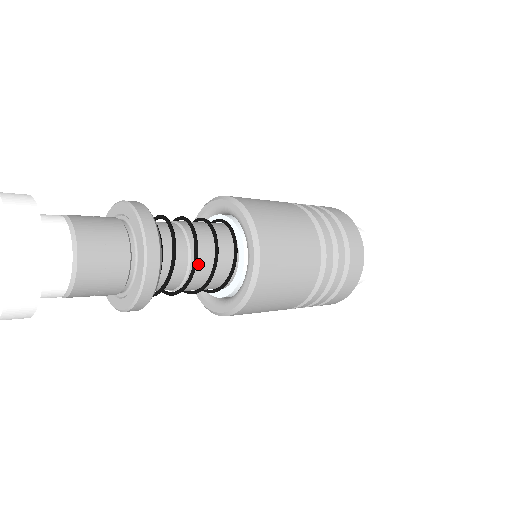
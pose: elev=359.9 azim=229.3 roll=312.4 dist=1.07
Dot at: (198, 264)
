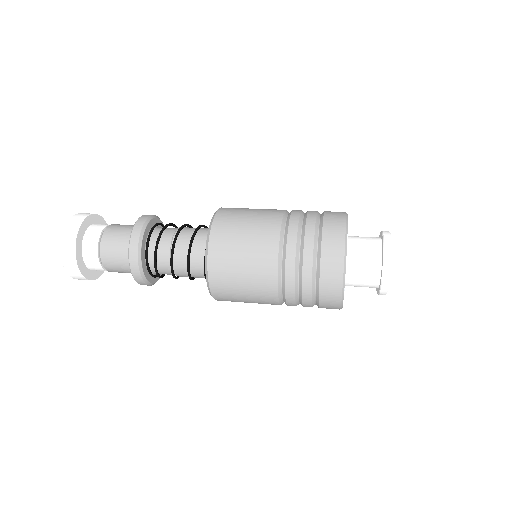
Dot at: (177, 256)
